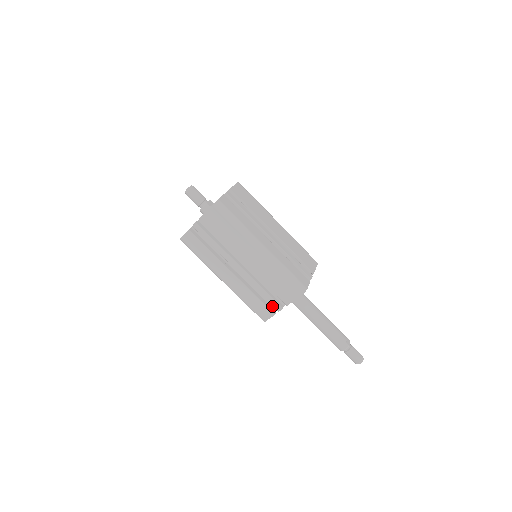
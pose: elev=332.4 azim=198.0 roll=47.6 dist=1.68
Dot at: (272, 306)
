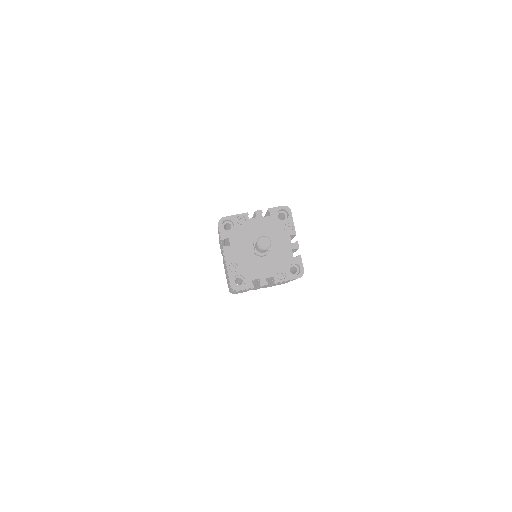
Dot at: occluded
